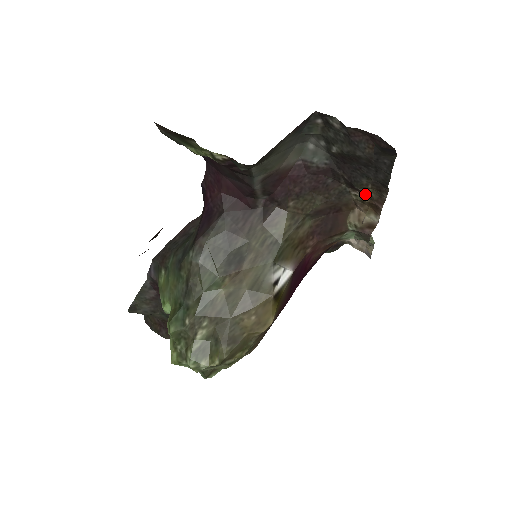
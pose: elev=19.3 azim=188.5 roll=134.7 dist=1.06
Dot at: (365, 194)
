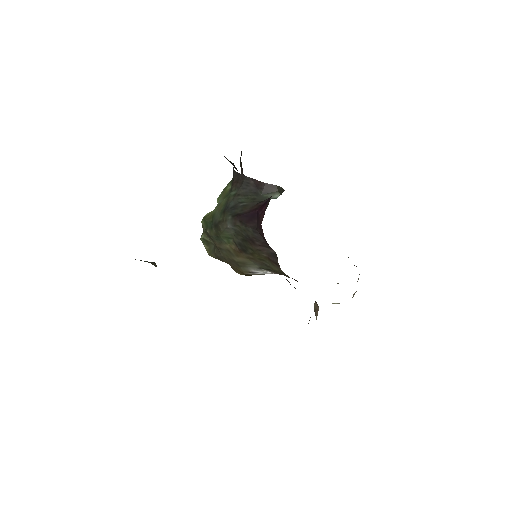
Dot at: occluded
